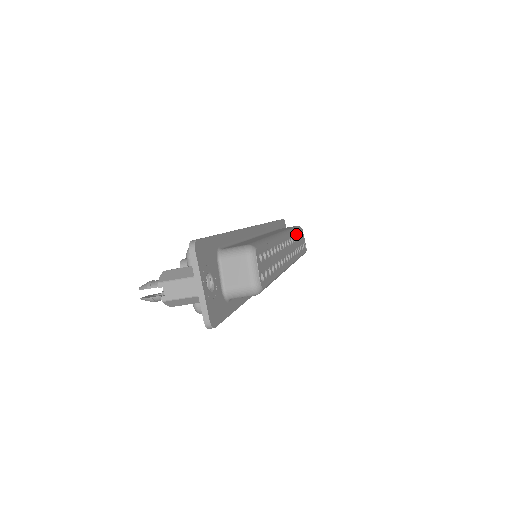
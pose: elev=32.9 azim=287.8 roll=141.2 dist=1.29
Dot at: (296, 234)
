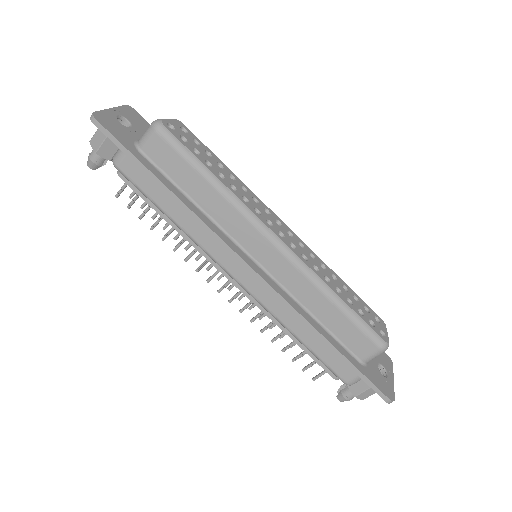
Dot at: (342, 283)
